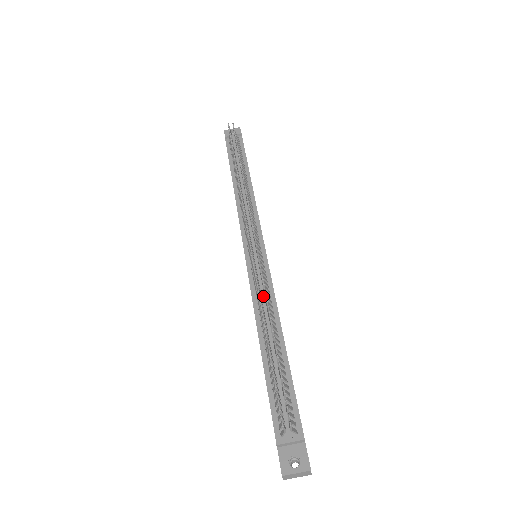
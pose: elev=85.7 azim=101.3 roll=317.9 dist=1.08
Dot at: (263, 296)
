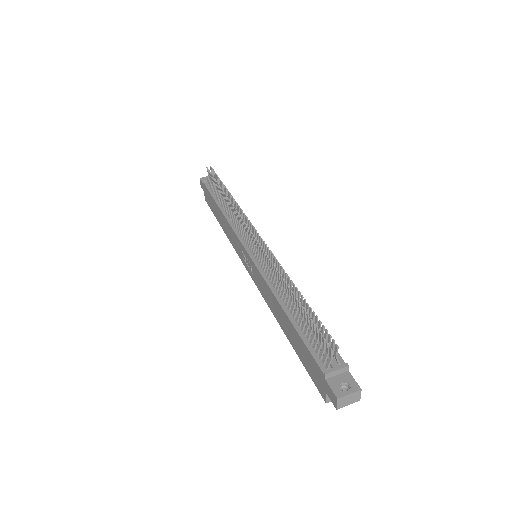
Dot at: occluded
